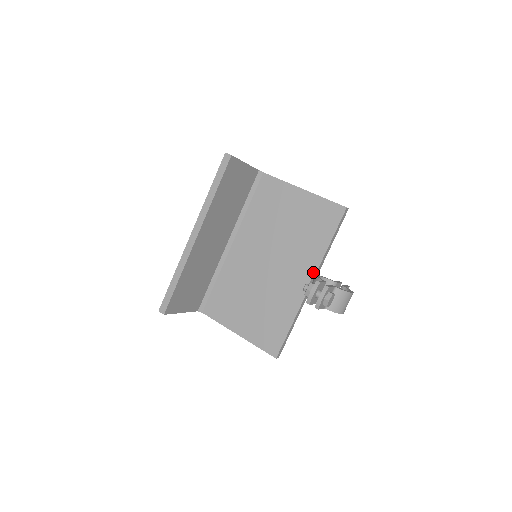
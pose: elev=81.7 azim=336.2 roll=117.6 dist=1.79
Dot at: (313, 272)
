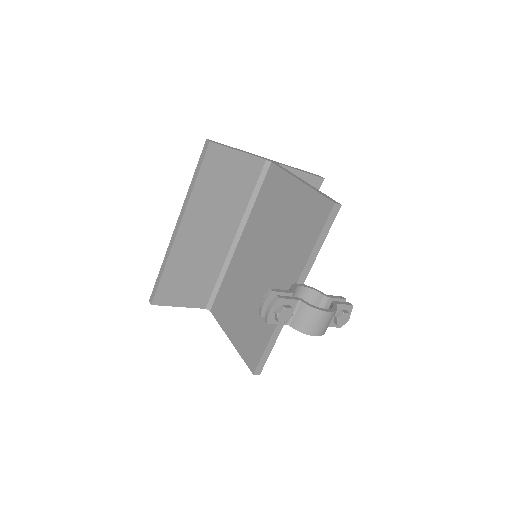
Dot at: (295, 280)
